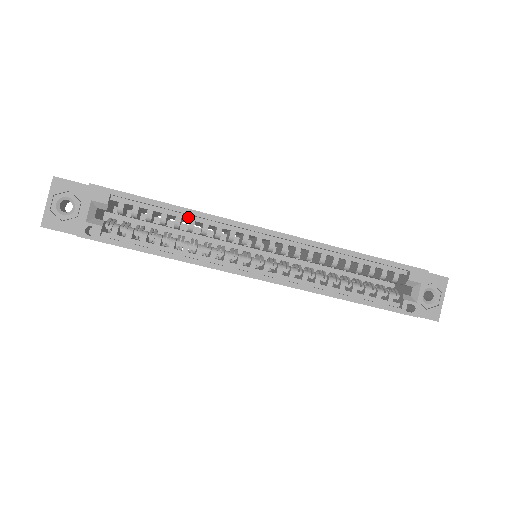
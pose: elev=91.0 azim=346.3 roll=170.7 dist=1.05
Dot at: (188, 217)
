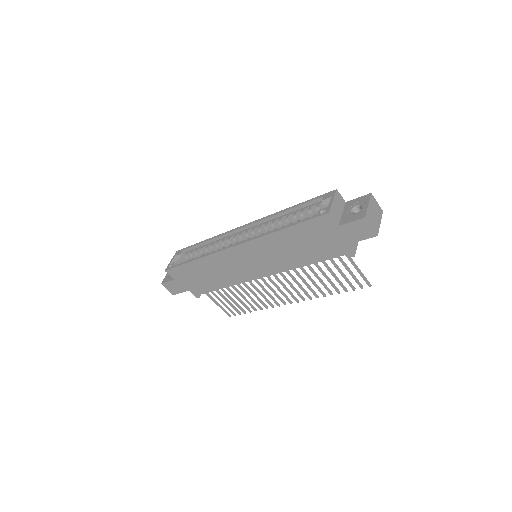
Dot at: (211, 243)
